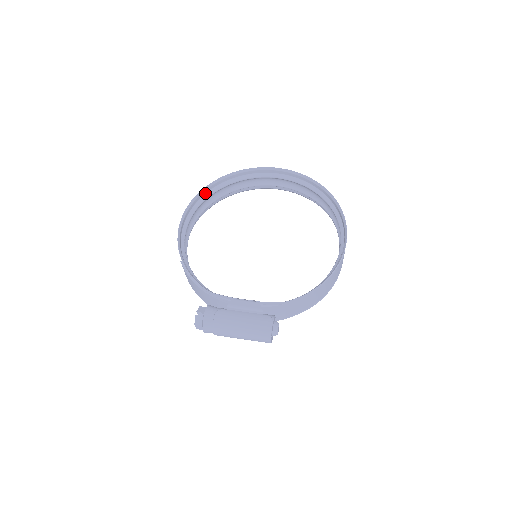
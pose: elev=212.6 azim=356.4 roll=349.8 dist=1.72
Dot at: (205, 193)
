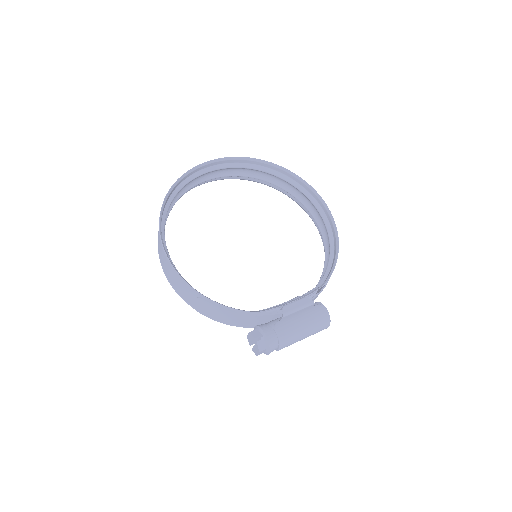
Dot at: (162, 214)
